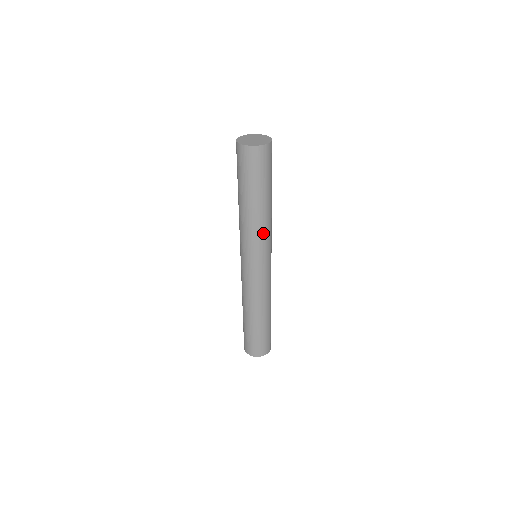
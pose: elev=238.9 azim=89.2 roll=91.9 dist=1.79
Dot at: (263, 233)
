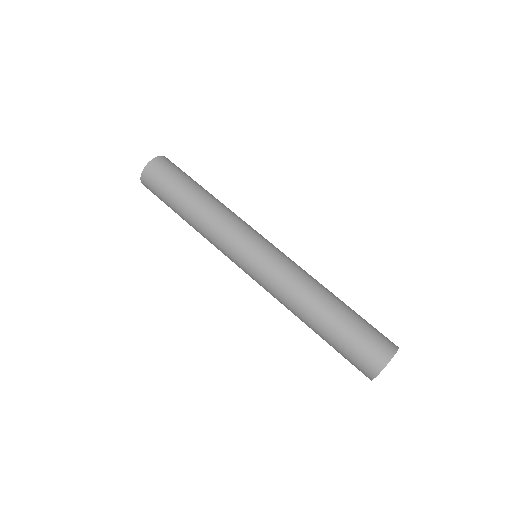
Dot at: (230, 217)
